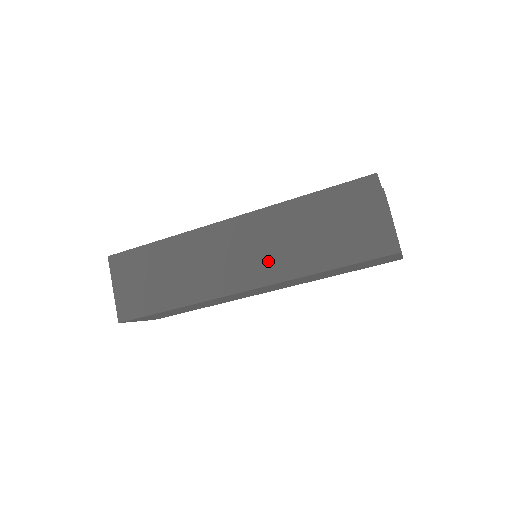
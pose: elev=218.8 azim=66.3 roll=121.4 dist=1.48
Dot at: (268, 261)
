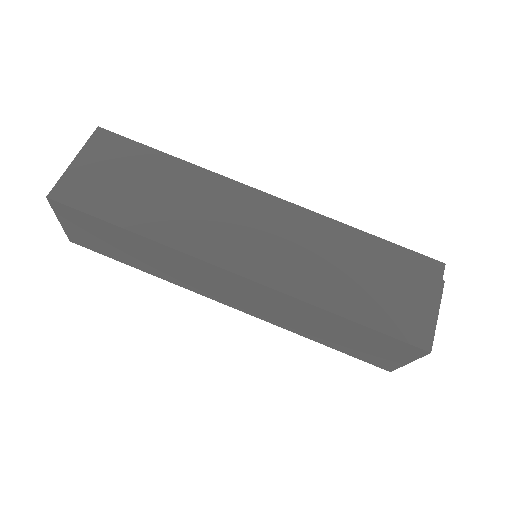
Dot at: (284, 262)
